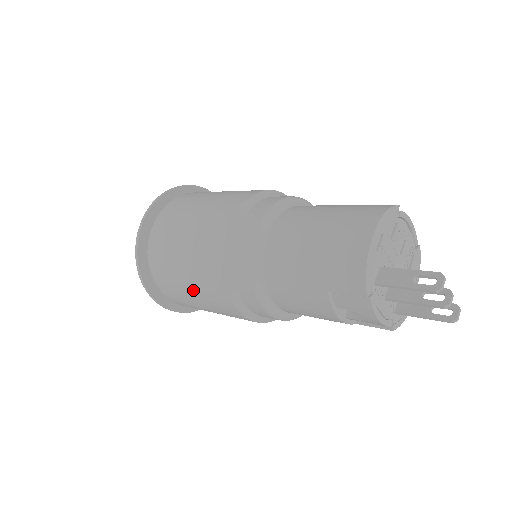
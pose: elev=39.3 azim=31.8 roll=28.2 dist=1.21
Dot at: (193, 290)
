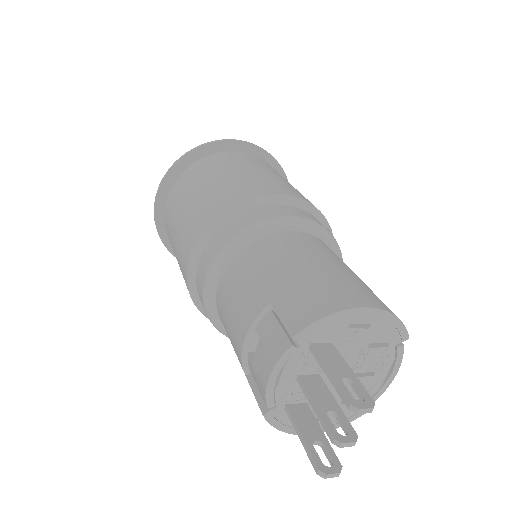
Dot at: (189, 205)
